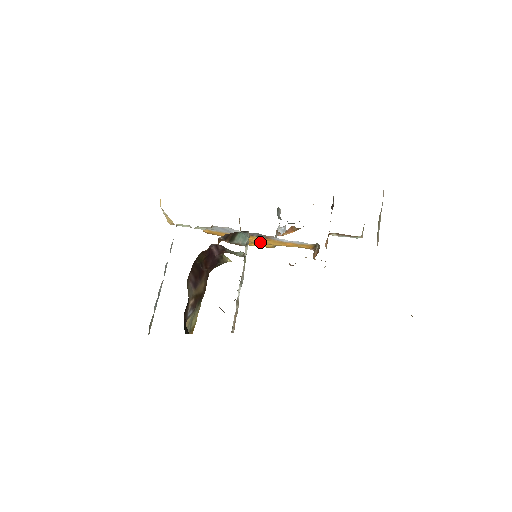
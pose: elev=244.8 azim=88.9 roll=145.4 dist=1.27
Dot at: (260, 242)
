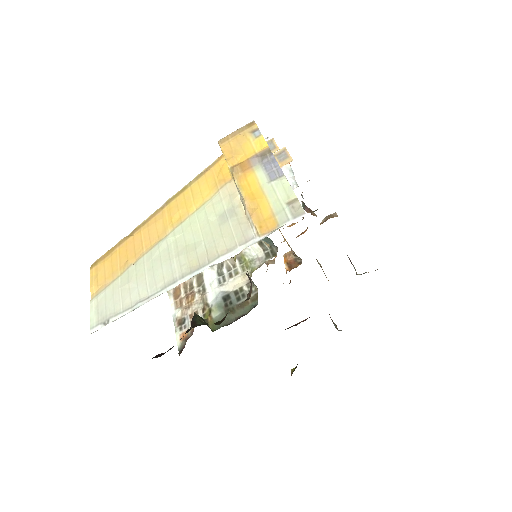
Dot at: occluded
